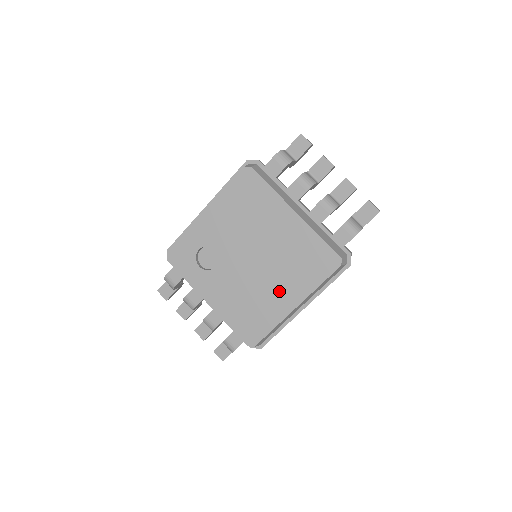
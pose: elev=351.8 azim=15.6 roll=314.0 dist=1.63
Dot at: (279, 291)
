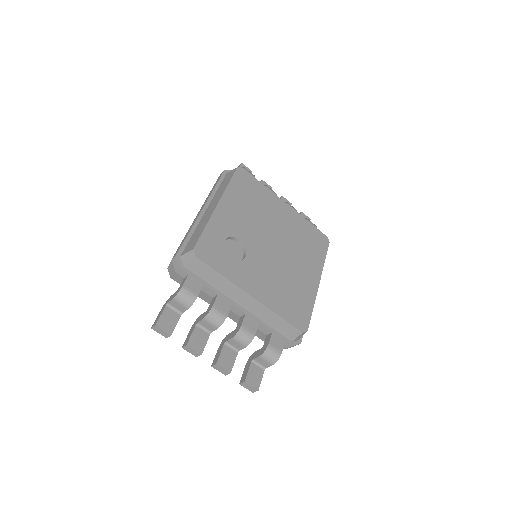
Dot at: (303, 270)
